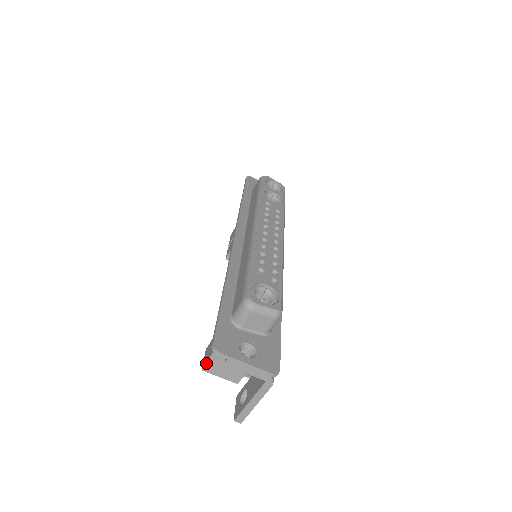
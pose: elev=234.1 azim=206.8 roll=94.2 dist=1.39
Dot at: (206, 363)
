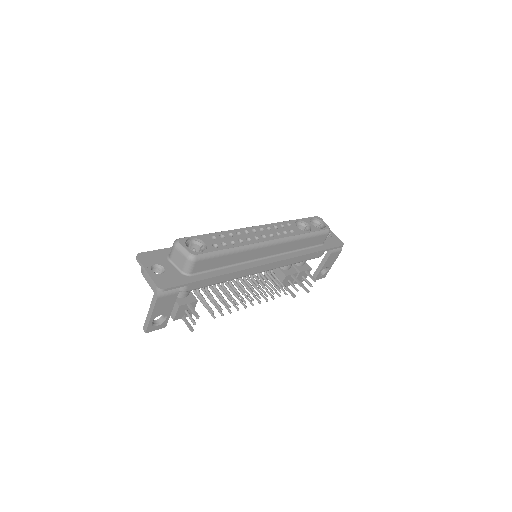
Dot at: occluded
